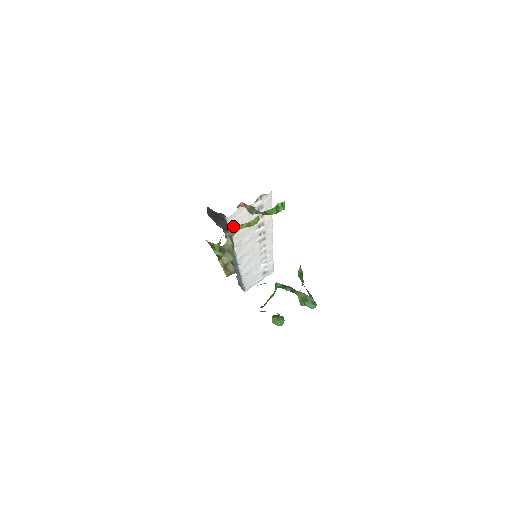
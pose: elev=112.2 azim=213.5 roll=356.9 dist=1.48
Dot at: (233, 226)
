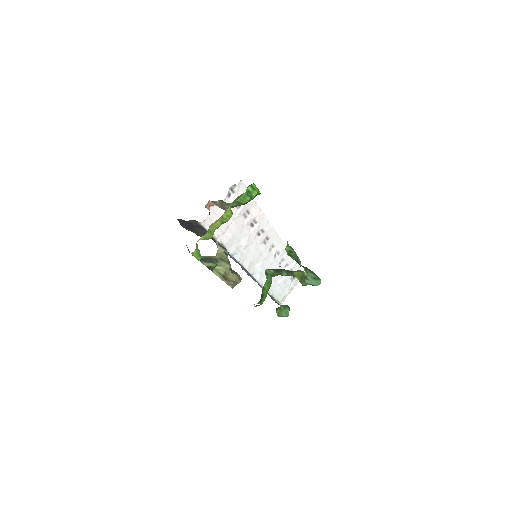
Dot at: (216, 231)
